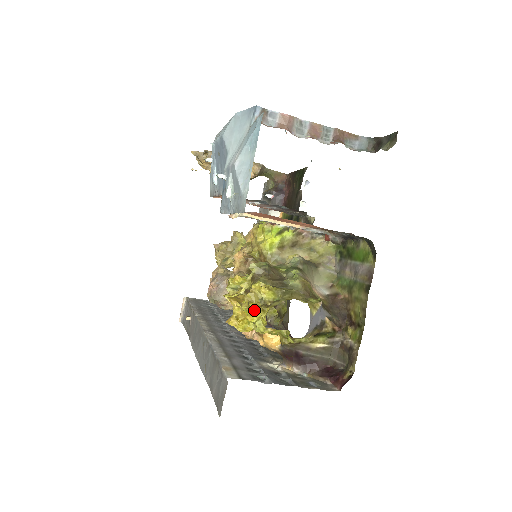
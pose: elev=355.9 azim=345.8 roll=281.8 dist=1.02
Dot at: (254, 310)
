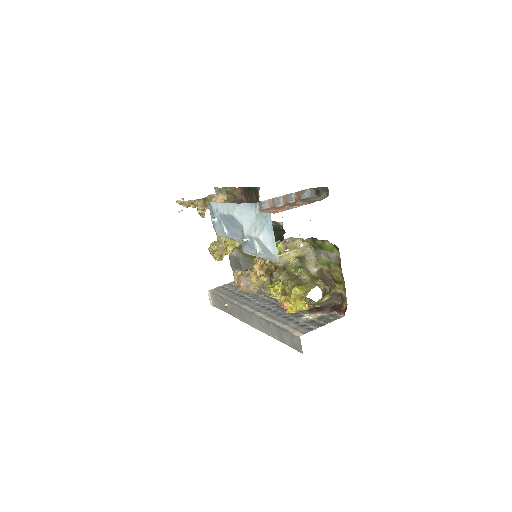
Dot at: (298, 302)
